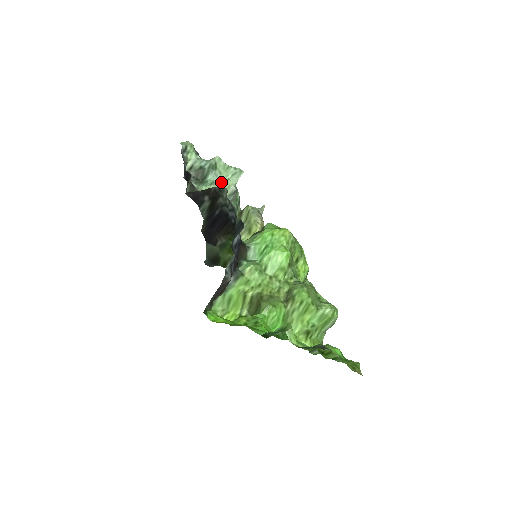
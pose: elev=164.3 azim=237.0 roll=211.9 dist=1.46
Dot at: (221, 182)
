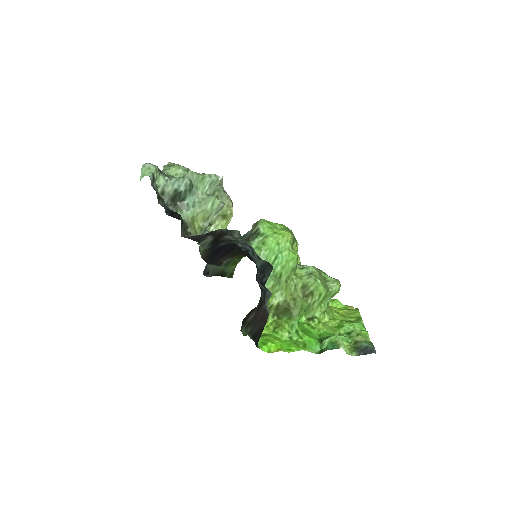
Dot at: (206, 203)
